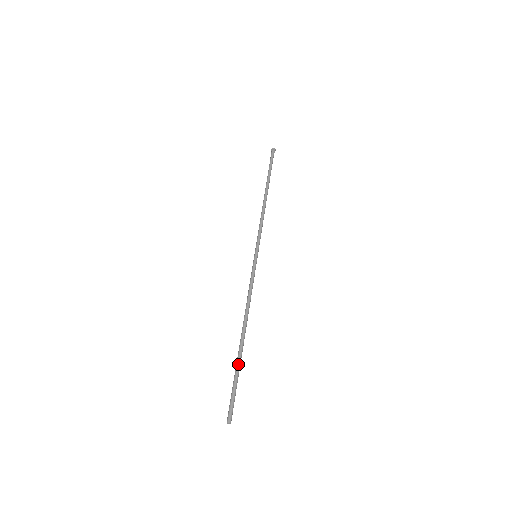
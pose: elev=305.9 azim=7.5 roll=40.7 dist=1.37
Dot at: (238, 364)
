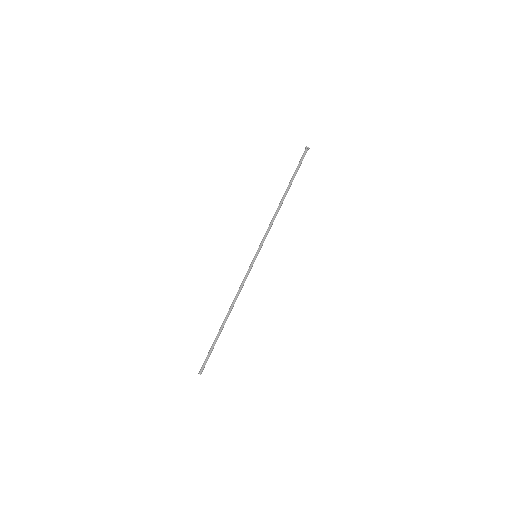
Dot at: occluded
